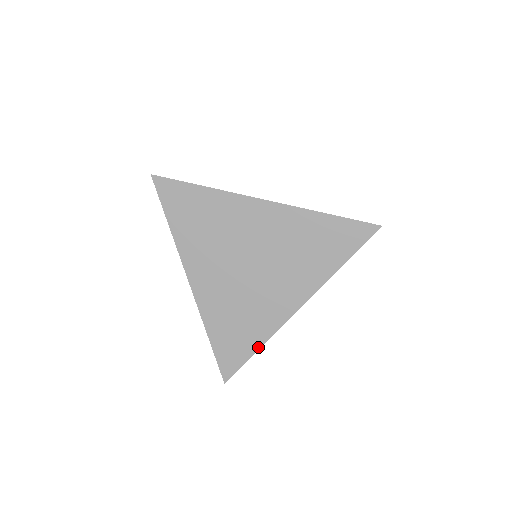
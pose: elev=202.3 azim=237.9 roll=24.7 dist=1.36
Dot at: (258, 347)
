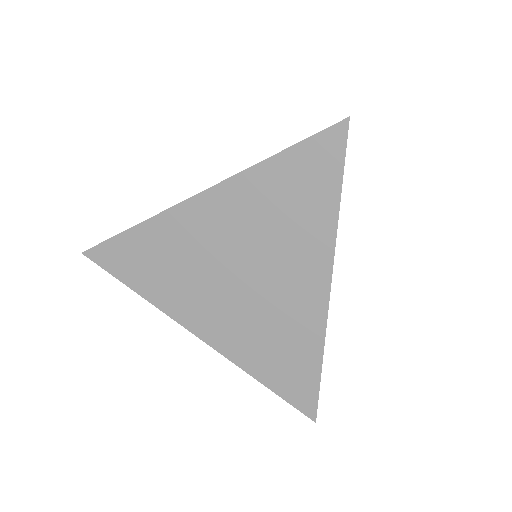
Dot at: (319, 360)
